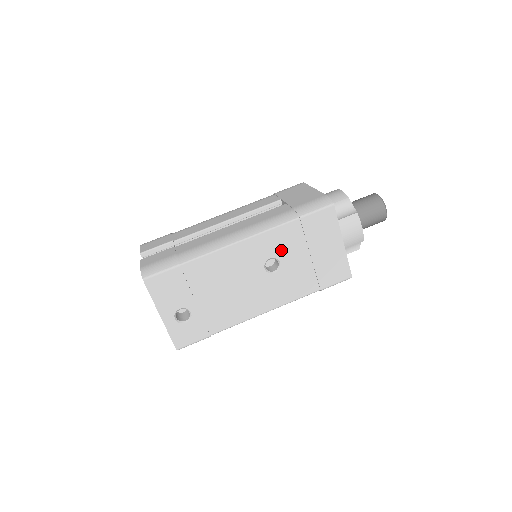
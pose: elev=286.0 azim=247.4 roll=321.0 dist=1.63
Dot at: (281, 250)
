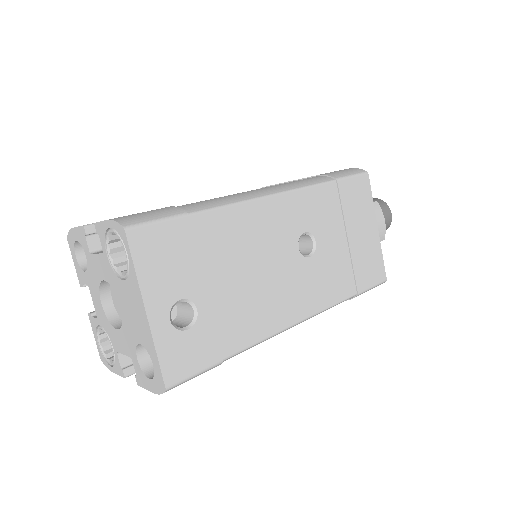
Dot at: (317, 222)
